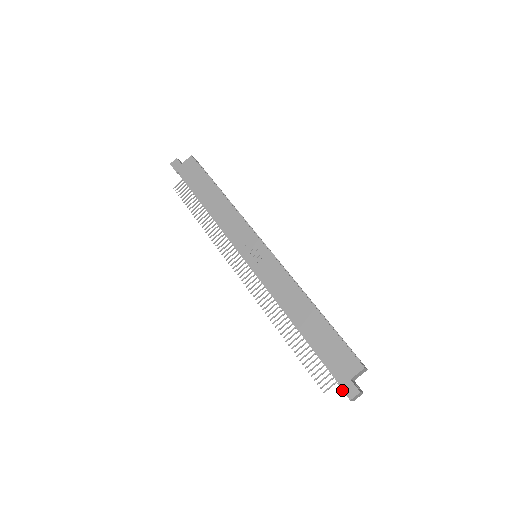
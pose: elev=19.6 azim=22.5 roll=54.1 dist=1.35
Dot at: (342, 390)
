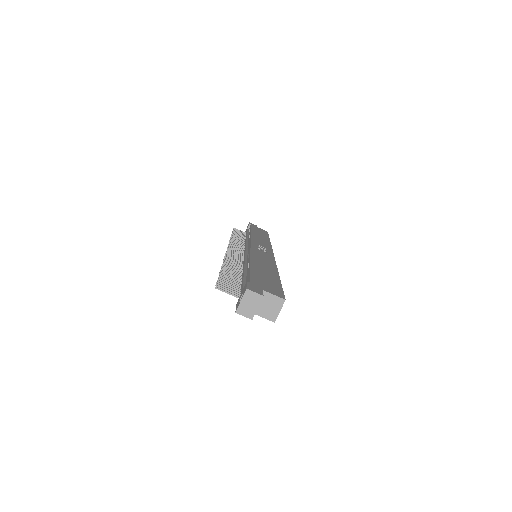
Dot at: (247, 284)
